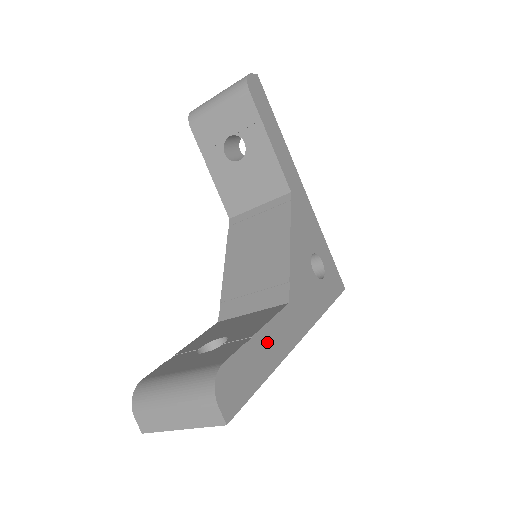
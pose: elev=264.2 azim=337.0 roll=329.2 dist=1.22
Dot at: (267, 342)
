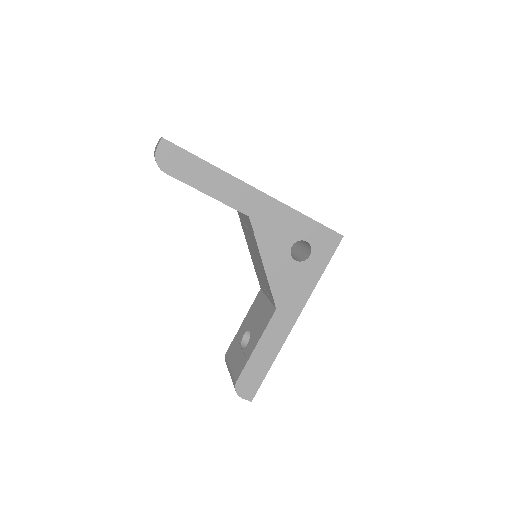
Dot at: (265, 347)
